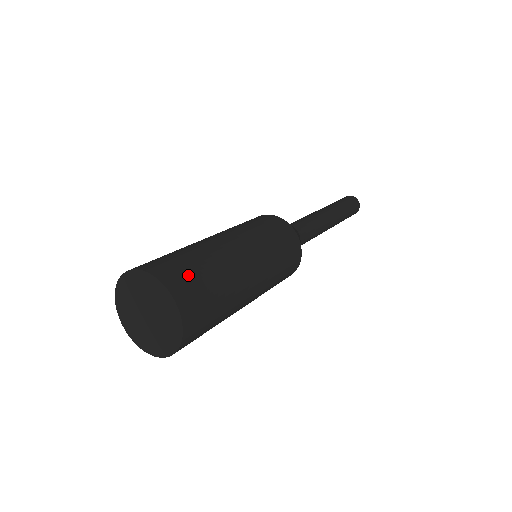
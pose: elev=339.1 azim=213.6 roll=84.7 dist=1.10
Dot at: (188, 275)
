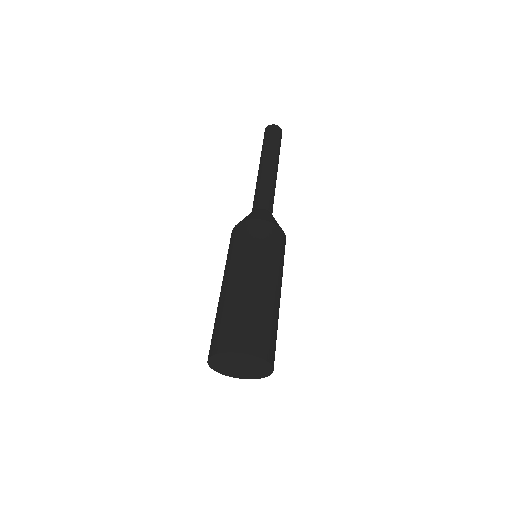
Dot at: (238, 331)
